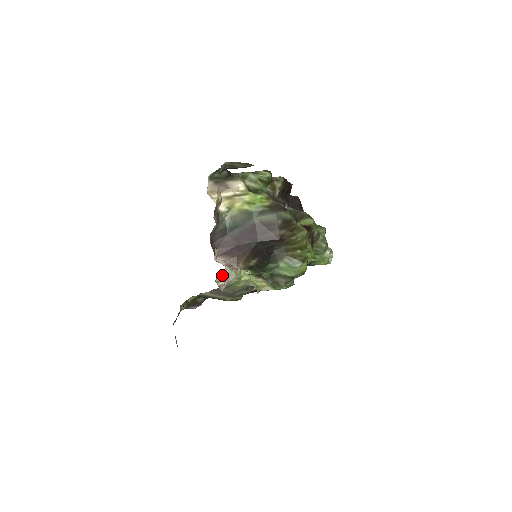
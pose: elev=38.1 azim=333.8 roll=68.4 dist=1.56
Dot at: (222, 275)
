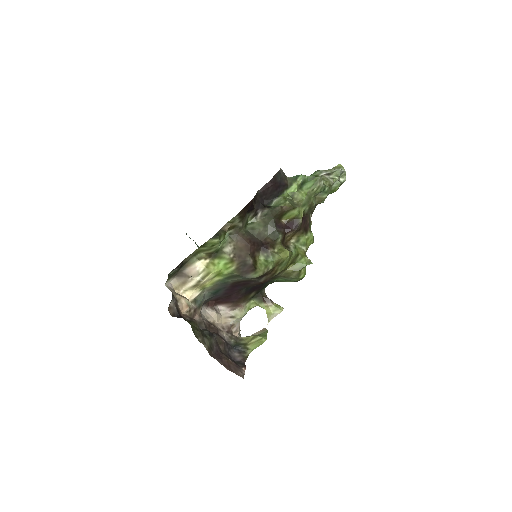
Dot at: (231, 327)
